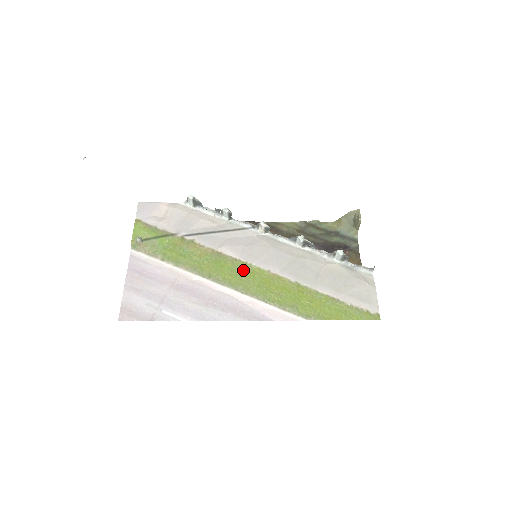
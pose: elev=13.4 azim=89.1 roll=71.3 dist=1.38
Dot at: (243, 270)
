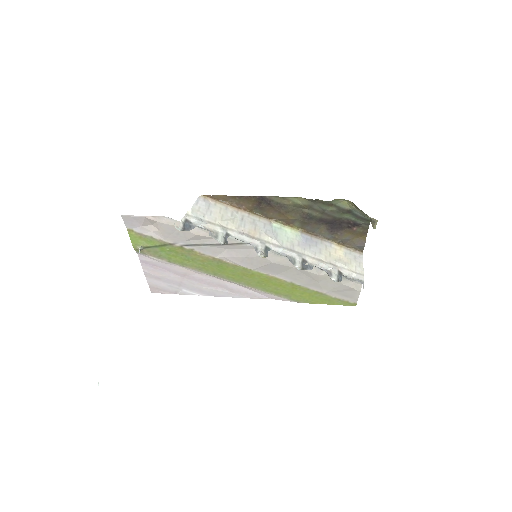
Dot at: (244, 273)
